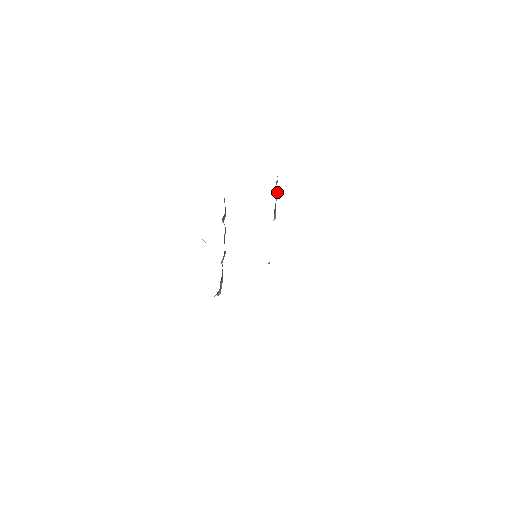
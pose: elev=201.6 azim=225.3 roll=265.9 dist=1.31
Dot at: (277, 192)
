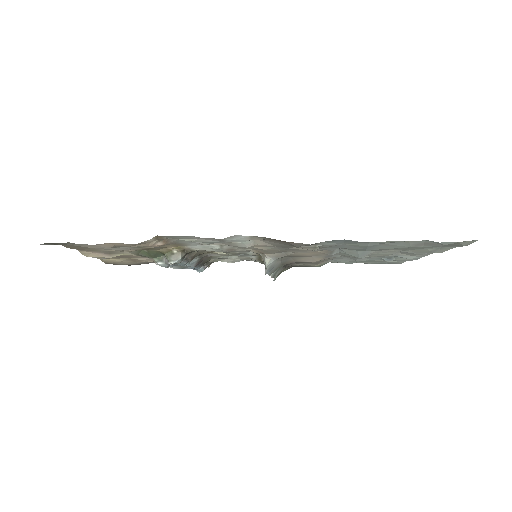
Dot at: (283, 268)
